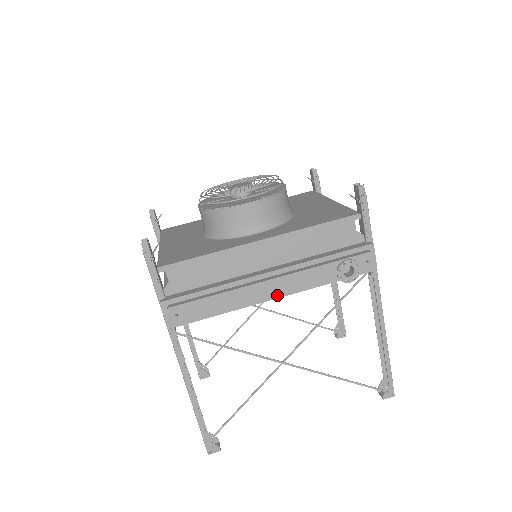
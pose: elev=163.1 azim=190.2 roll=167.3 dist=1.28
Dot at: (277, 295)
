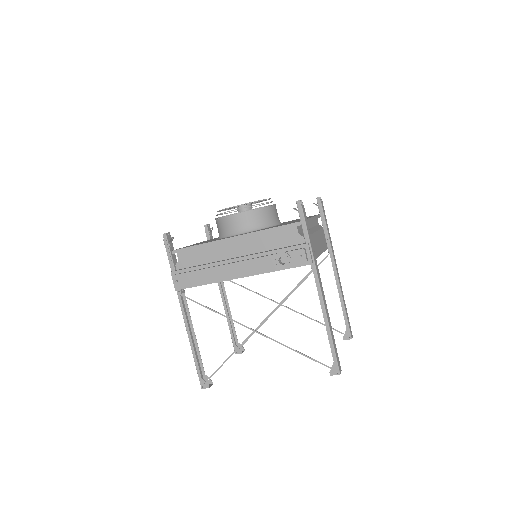
Dot at: (238, 274)
